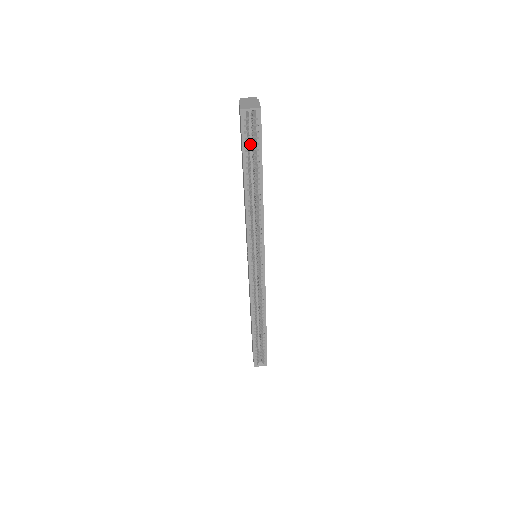
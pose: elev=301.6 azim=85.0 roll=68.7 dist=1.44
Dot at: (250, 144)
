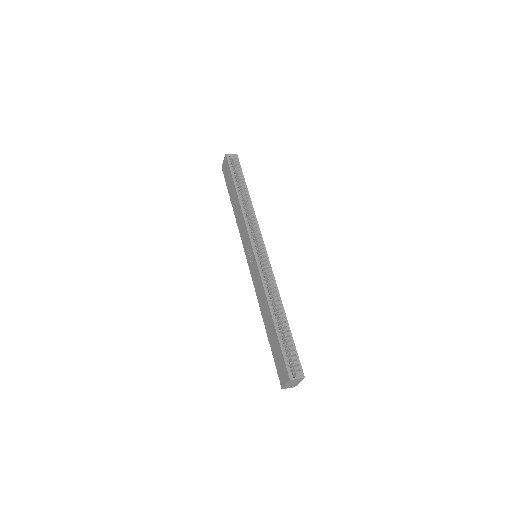
Dot at: occluded
